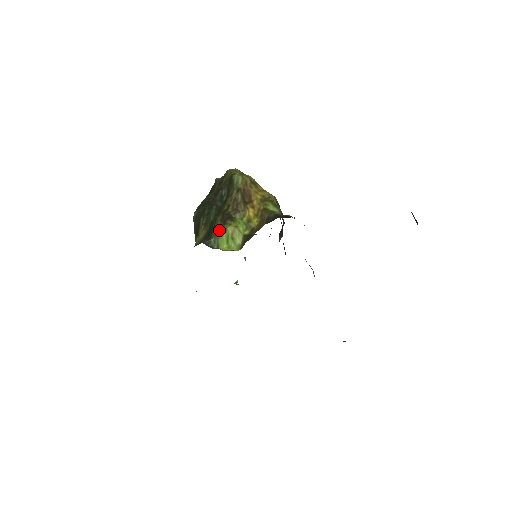
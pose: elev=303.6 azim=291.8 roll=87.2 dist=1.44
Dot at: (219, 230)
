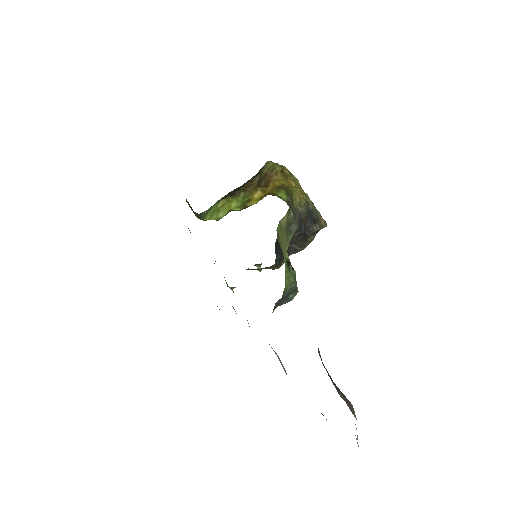
Dot at: (215, 203)
